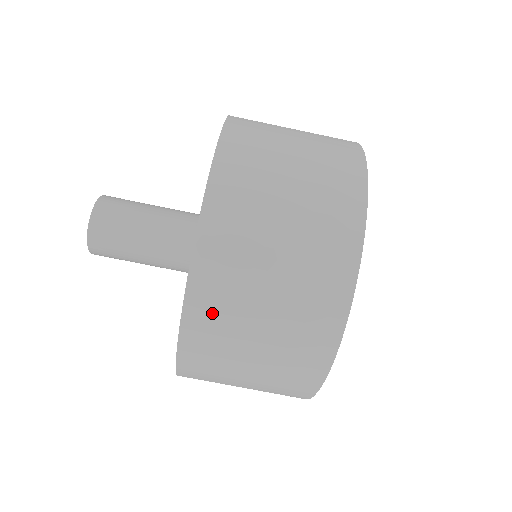
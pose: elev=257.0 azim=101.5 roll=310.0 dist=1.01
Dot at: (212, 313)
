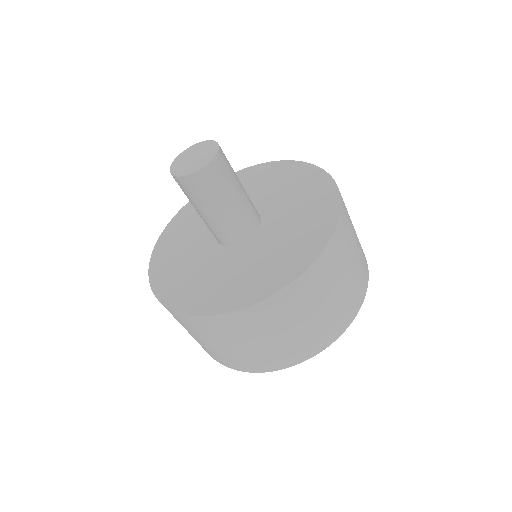
Dot at: (185, 323)
